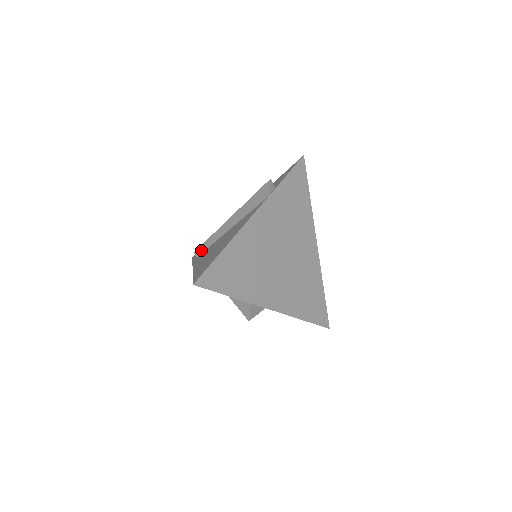
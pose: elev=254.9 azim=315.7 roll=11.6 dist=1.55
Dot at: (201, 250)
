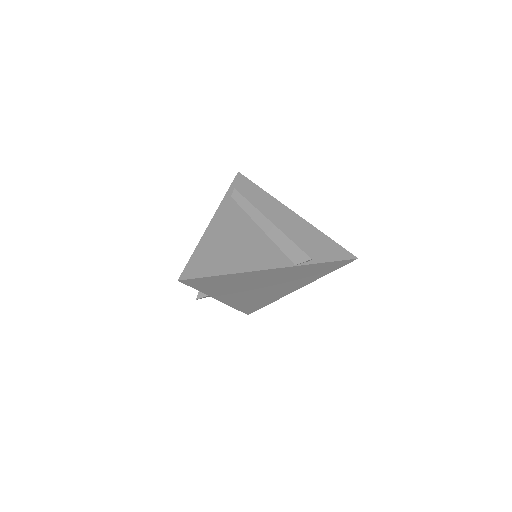
Dot at: (238, 198)
